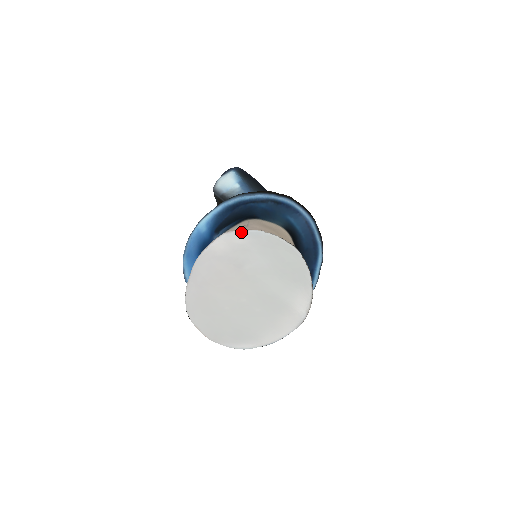
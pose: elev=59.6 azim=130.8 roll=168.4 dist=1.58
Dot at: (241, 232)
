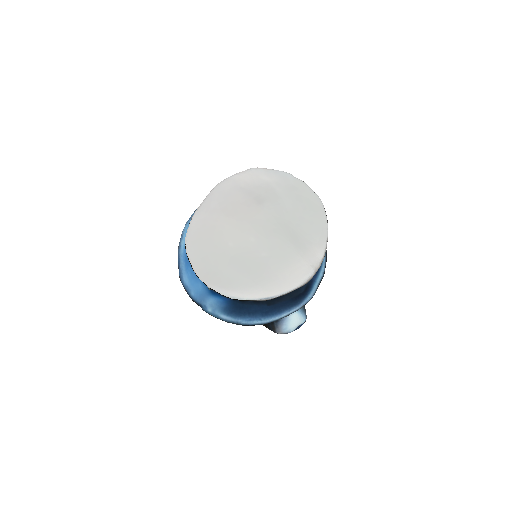
Dot at: (270, 170)
